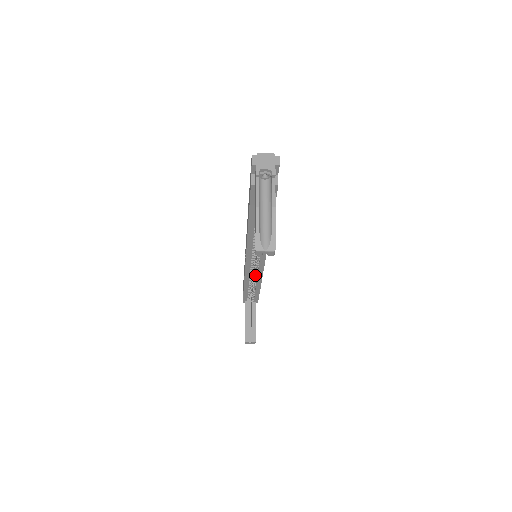
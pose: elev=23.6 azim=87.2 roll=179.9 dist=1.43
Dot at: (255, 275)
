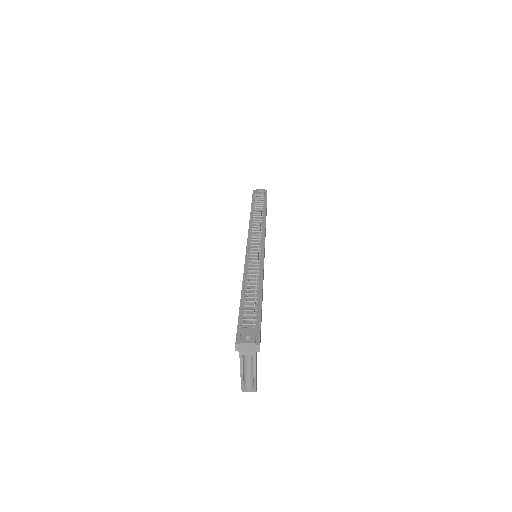
Dot at: occluded
